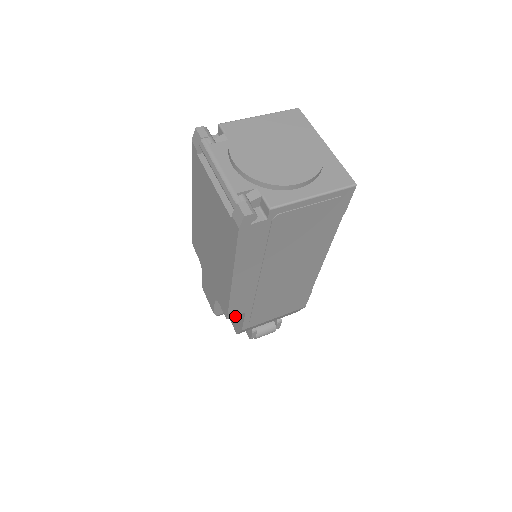
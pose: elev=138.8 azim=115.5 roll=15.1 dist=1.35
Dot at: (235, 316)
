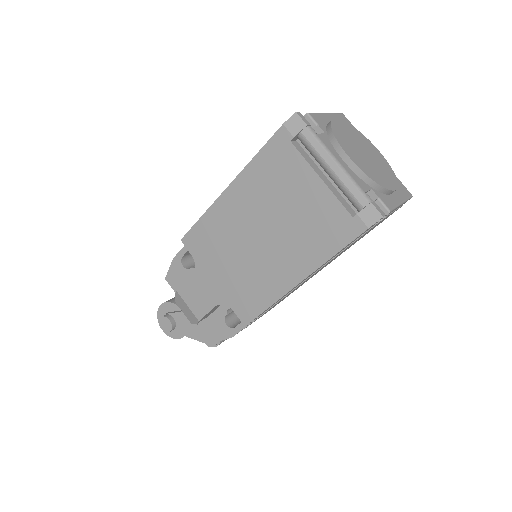
Dot at: (222, 322)
